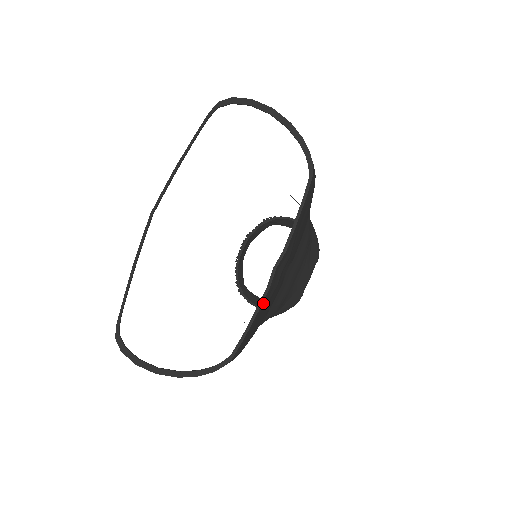
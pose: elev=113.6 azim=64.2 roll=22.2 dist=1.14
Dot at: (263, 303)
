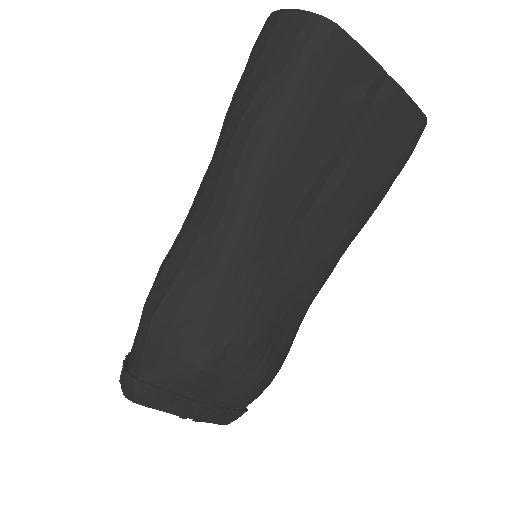
Dot at: (368, 63)
